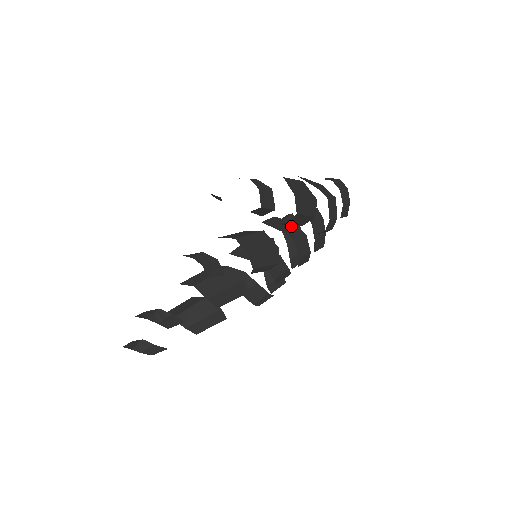
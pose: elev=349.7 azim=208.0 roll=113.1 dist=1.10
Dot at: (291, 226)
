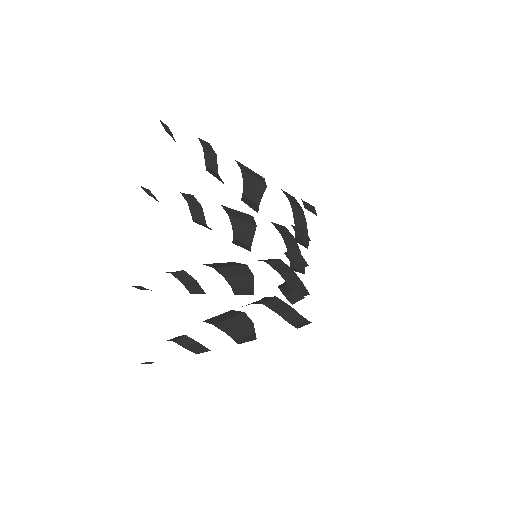
Dot at: (258, 204)
